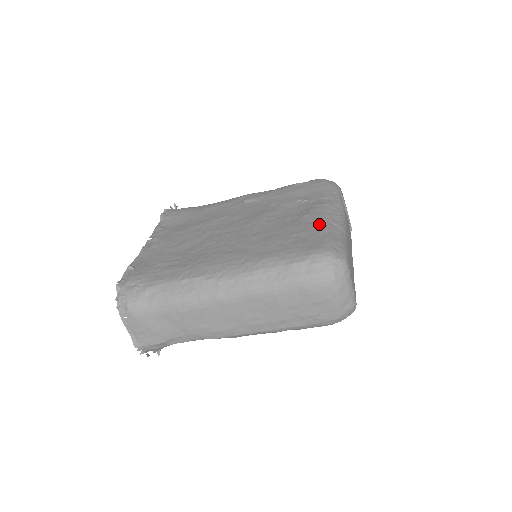
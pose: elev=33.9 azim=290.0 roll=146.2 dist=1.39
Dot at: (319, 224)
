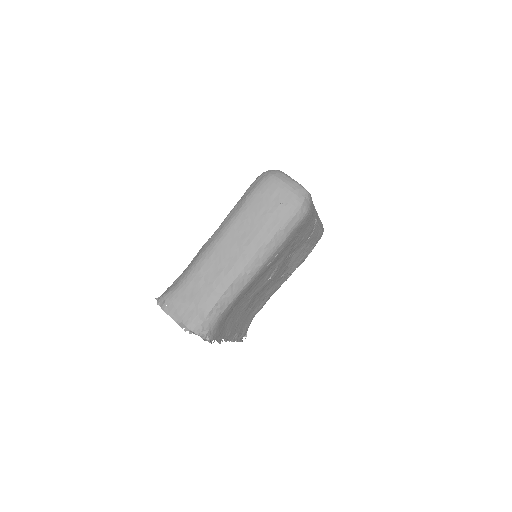
Dot at: occluded
